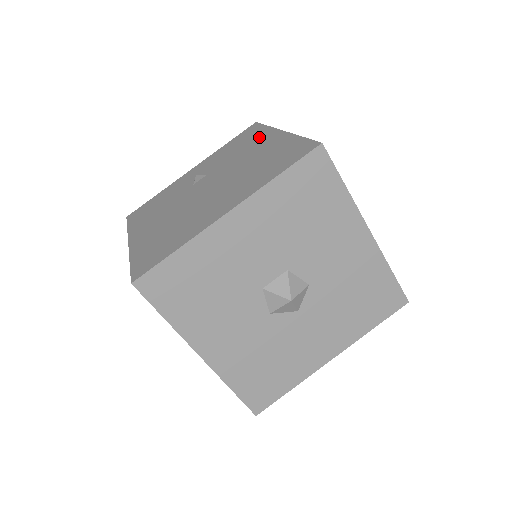
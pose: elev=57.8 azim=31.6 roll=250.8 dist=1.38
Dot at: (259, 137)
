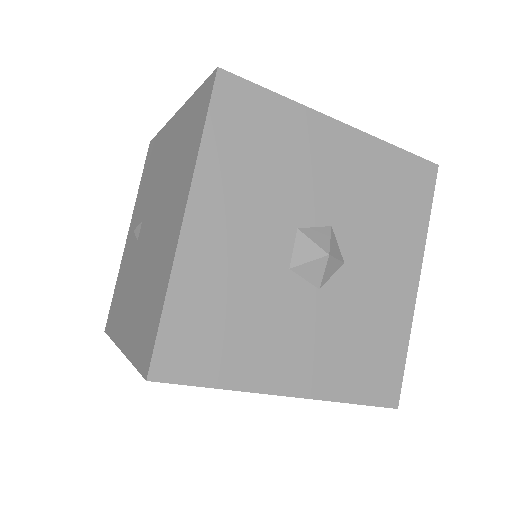
Dot at: (161, 144)
